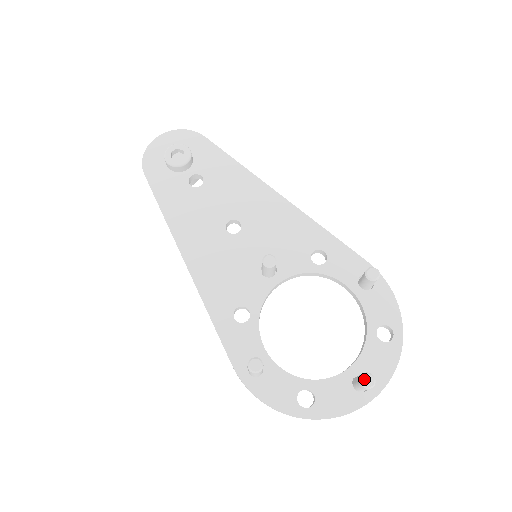
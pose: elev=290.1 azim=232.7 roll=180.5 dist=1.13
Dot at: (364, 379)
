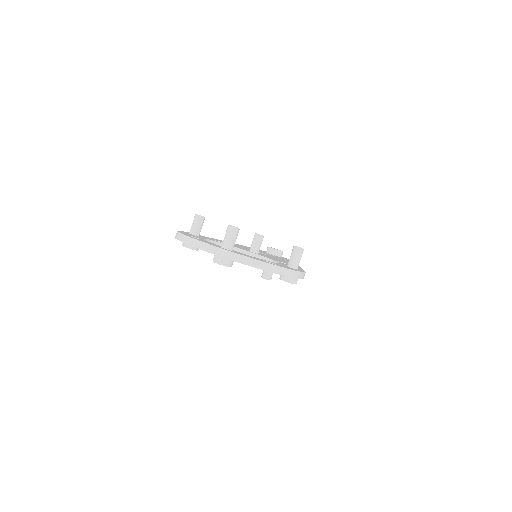
Dot at: occluded
